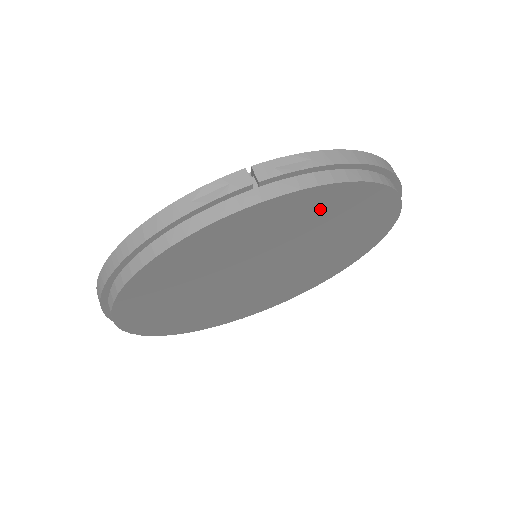
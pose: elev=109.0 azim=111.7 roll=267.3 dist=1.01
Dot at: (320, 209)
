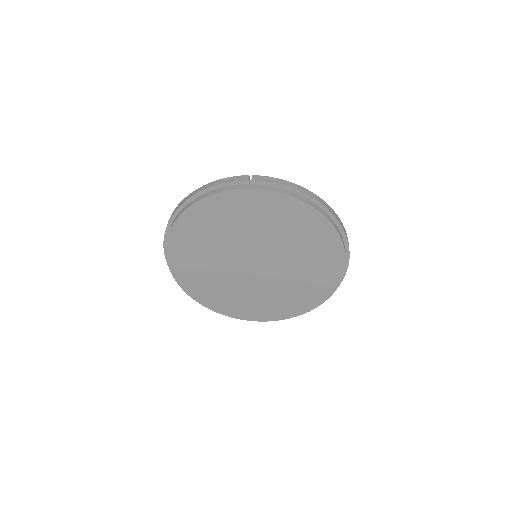
Dot at: (284, 215)
